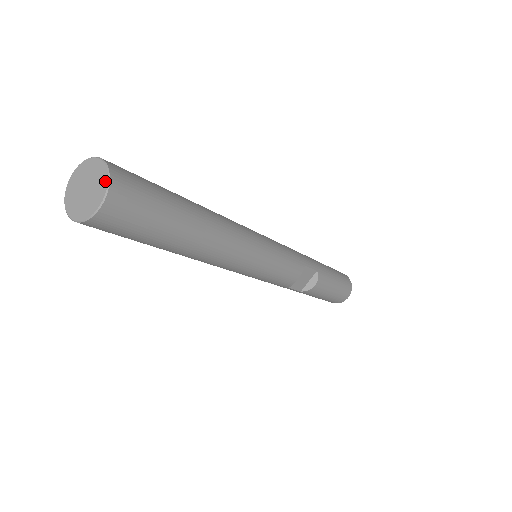
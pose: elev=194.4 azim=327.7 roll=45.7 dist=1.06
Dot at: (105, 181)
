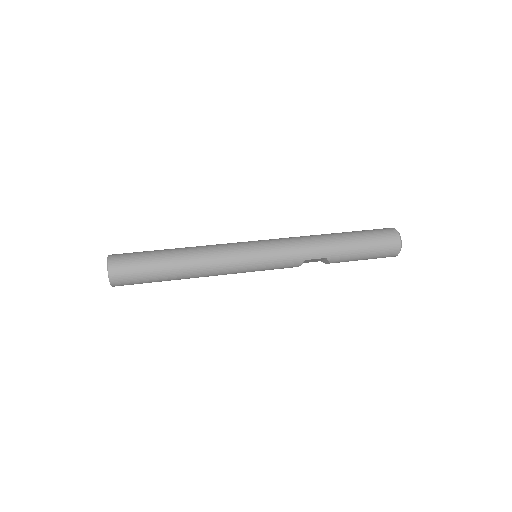
Dot at: (109, 279)
